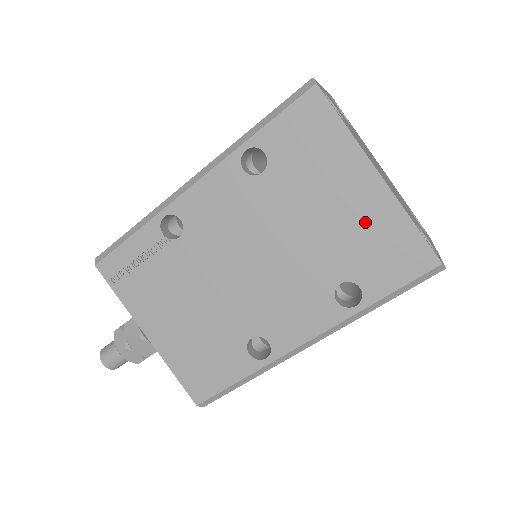
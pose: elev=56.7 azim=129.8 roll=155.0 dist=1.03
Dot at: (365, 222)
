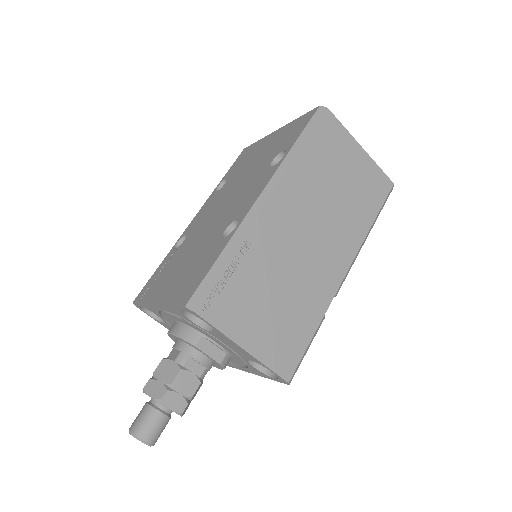
Dot at: (276, 141)
